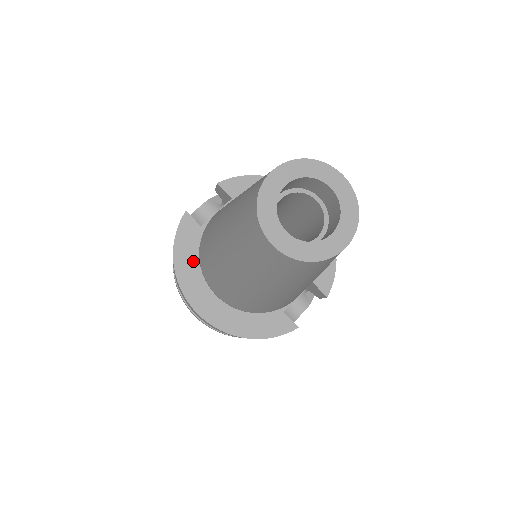
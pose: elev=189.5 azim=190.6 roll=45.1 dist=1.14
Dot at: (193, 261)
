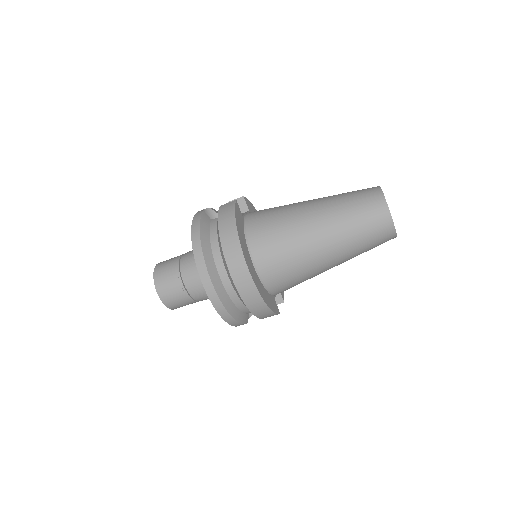
Dot at: (243, 234)
